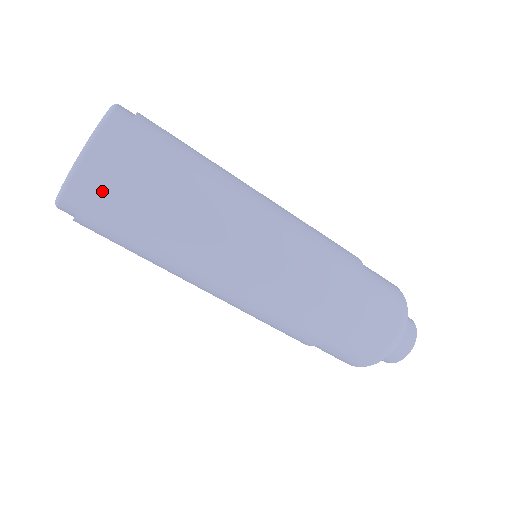
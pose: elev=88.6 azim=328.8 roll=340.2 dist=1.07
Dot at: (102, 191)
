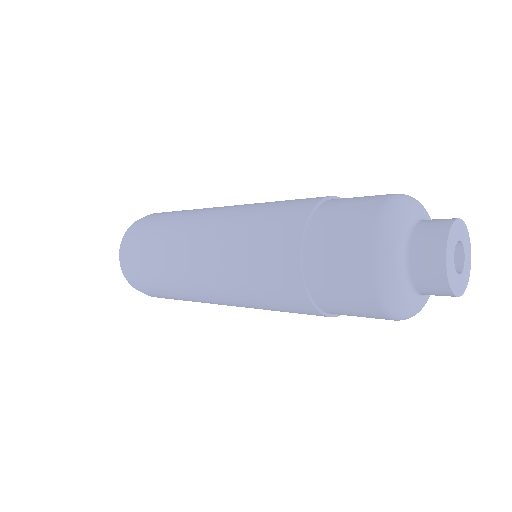
Dot at: (135, 229)
